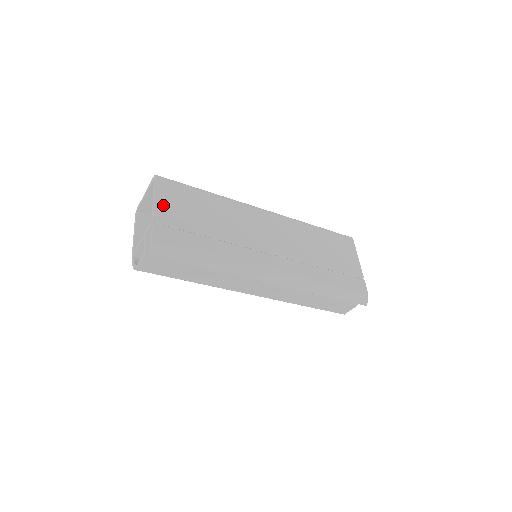
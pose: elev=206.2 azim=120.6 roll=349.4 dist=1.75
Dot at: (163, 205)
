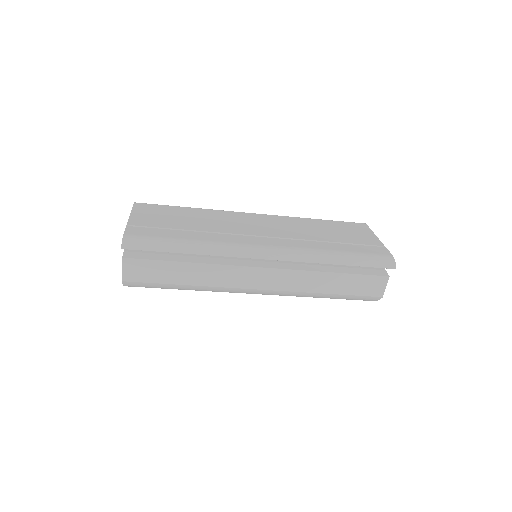
Dot at: (139, 216)
